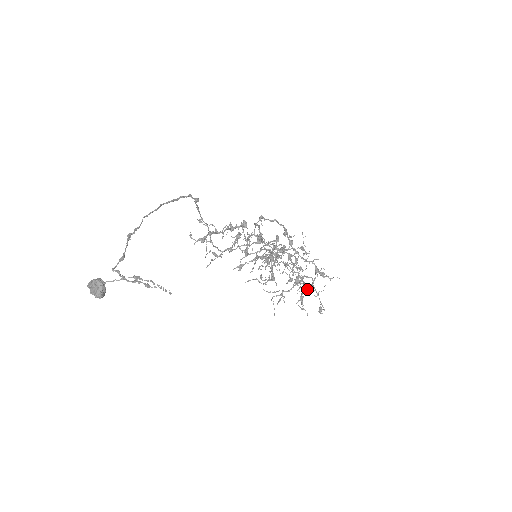
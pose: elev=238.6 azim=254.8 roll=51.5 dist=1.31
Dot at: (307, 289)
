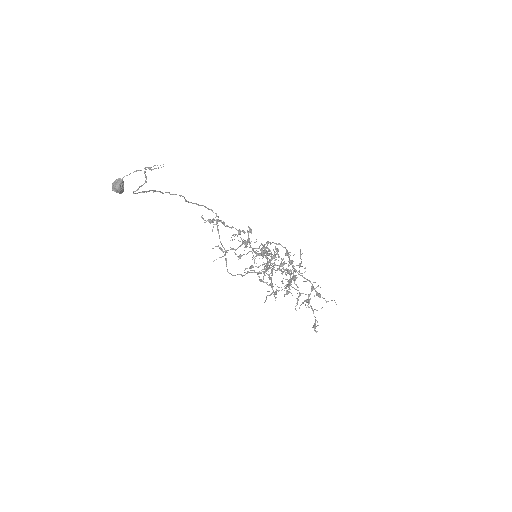
Dot at: occluded
